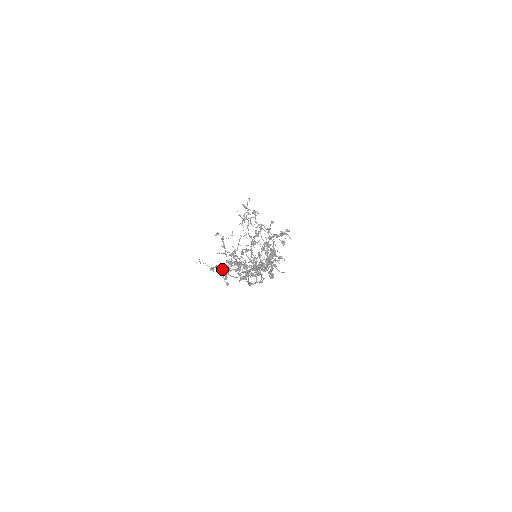
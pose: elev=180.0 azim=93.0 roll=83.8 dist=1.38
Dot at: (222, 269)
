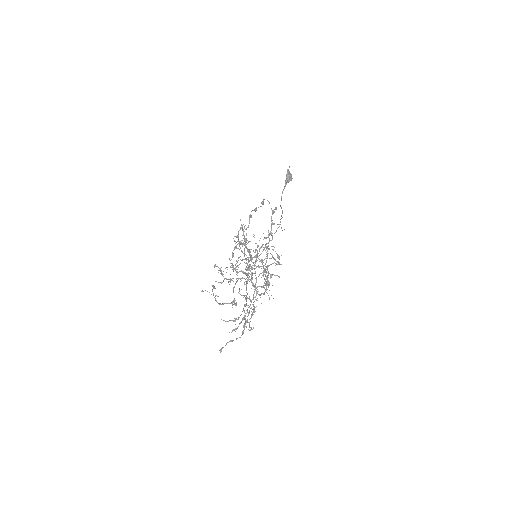
Dot at: (219, 304)
